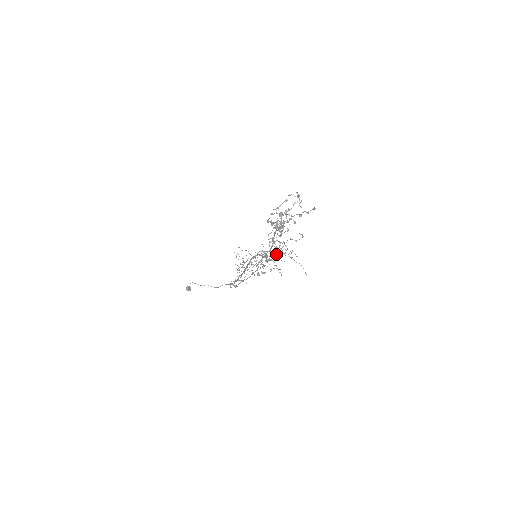
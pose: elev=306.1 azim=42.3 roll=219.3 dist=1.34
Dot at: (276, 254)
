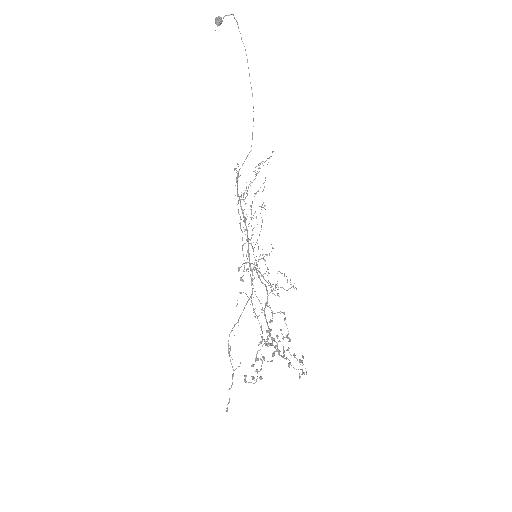
Dot at: (255, 314)
